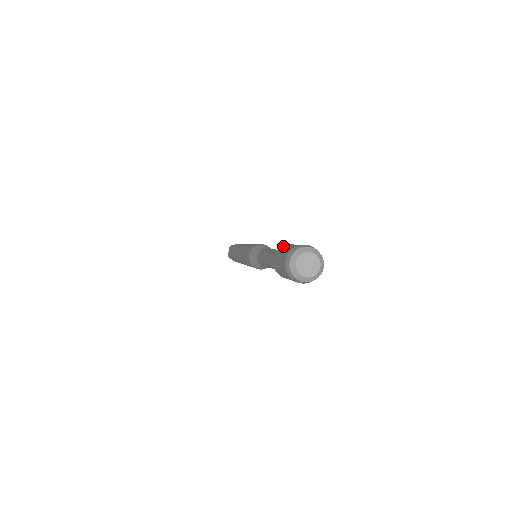
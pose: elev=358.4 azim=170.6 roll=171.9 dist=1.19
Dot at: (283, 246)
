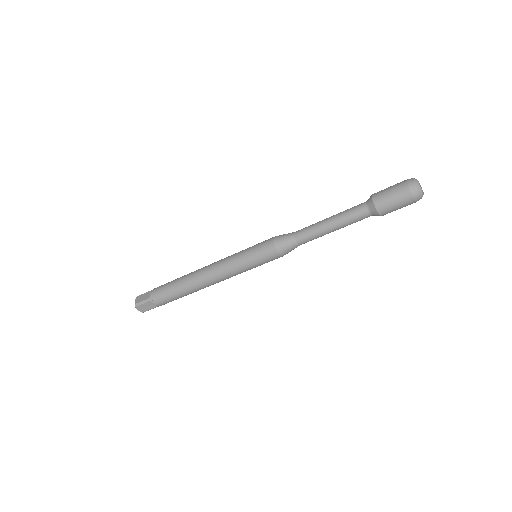
Dot at: occluded
